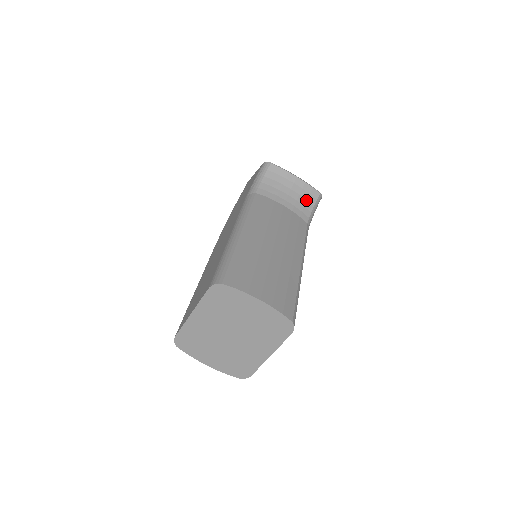
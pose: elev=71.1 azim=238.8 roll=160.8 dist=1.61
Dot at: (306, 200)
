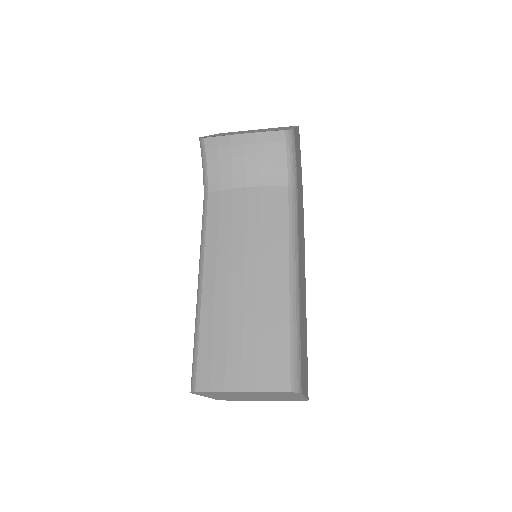
Dot at: (271, 154)
